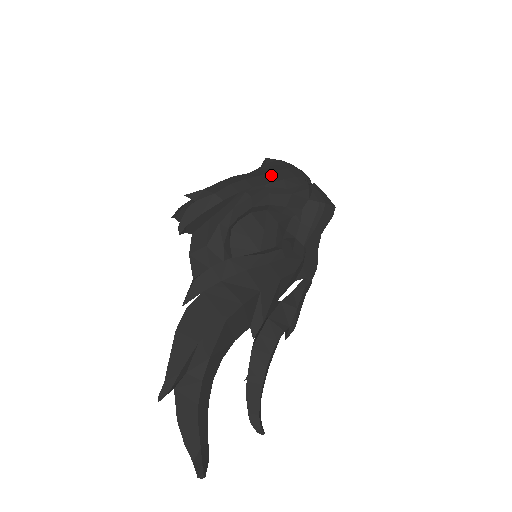
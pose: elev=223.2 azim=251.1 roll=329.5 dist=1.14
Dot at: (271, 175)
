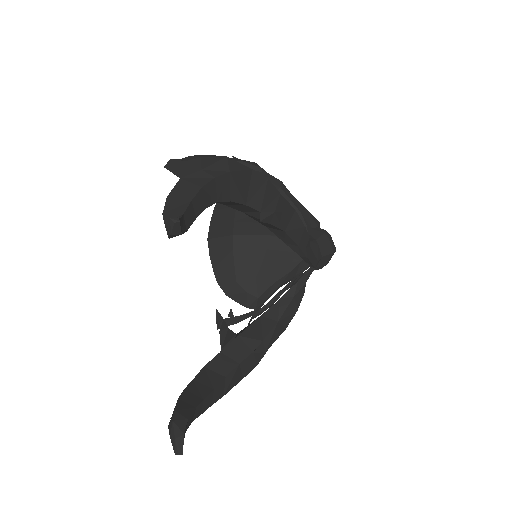
Dot at: occluded
